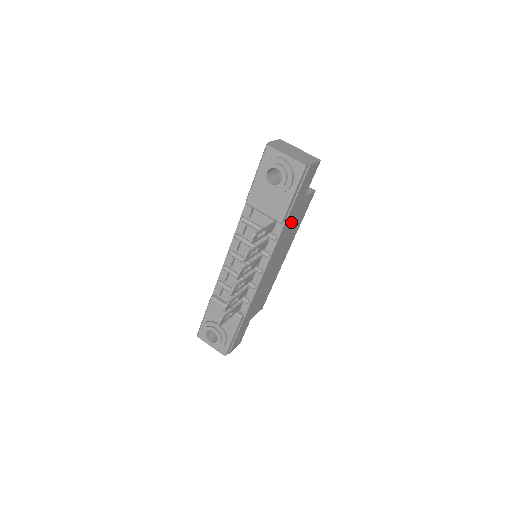
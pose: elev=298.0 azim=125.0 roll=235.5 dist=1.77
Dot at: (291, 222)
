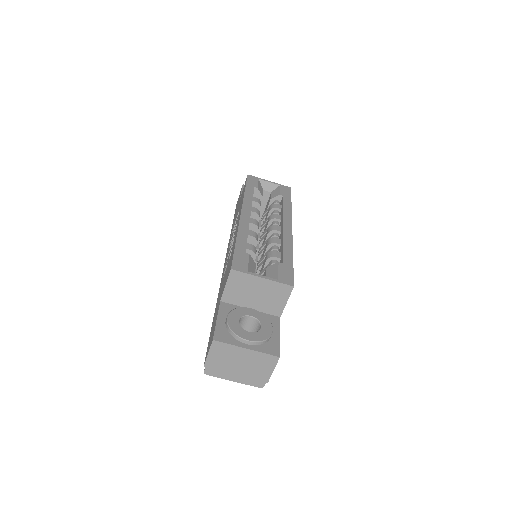
Dot at: occluded
